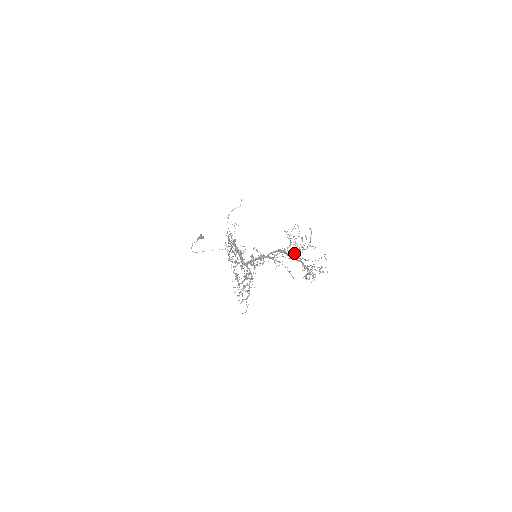
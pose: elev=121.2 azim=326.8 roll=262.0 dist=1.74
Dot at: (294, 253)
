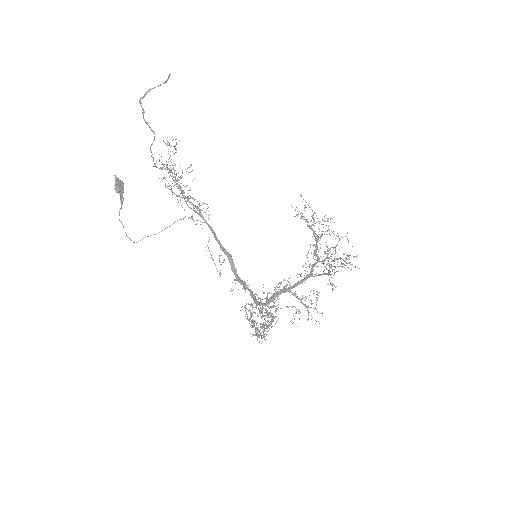
Dot at: occluded
